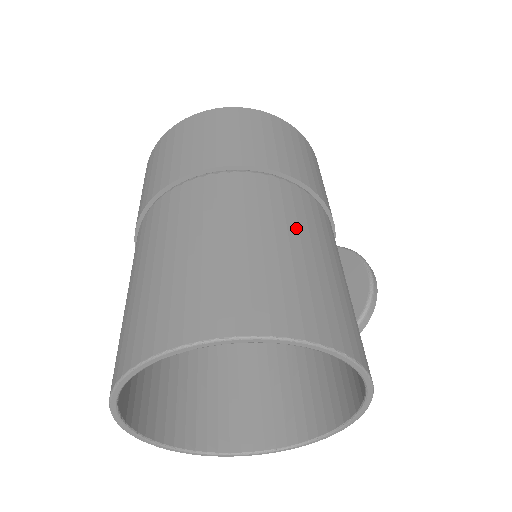
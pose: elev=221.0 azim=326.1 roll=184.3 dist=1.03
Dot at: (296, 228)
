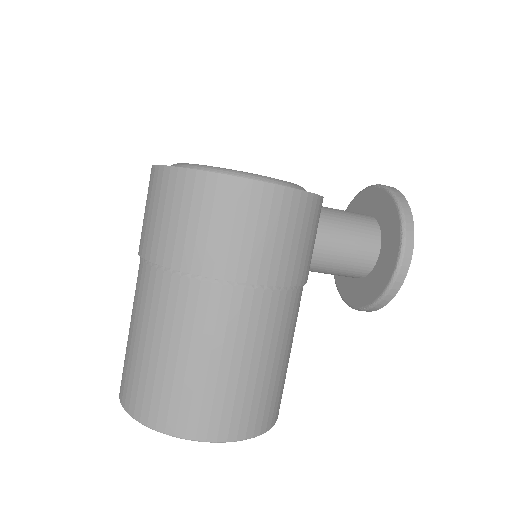
Dot at: (189, 338)
